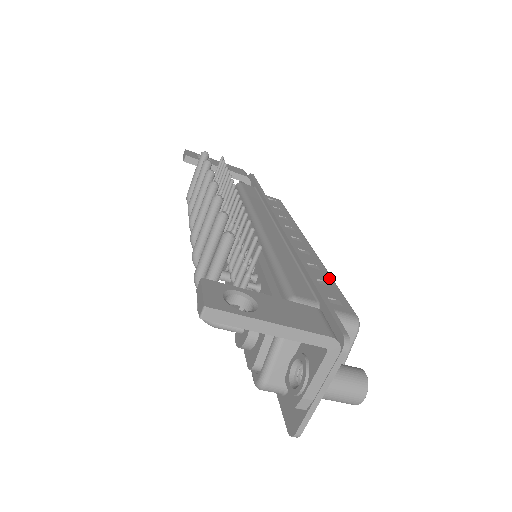
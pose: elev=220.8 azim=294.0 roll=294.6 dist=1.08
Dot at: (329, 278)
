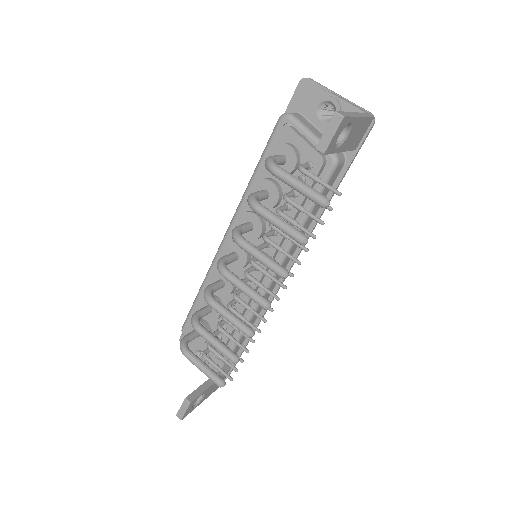
Dot at: occluded
